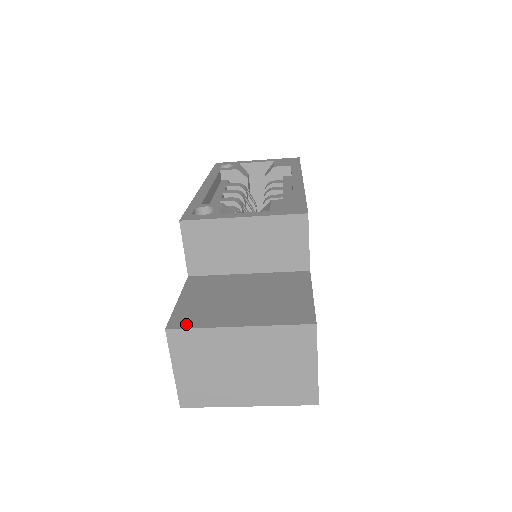
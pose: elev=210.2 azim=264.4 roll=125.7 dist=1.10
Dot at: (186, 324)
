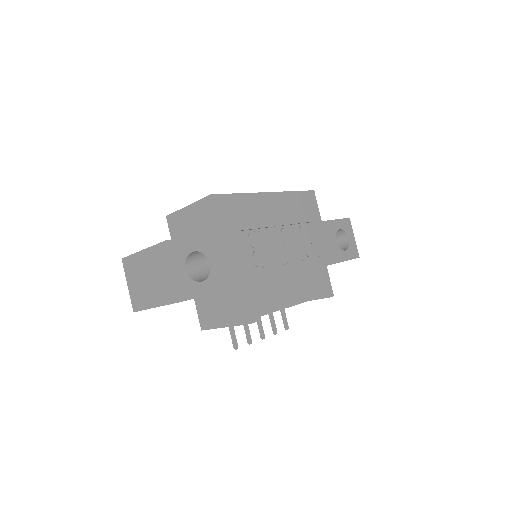
Dot at: occluded
